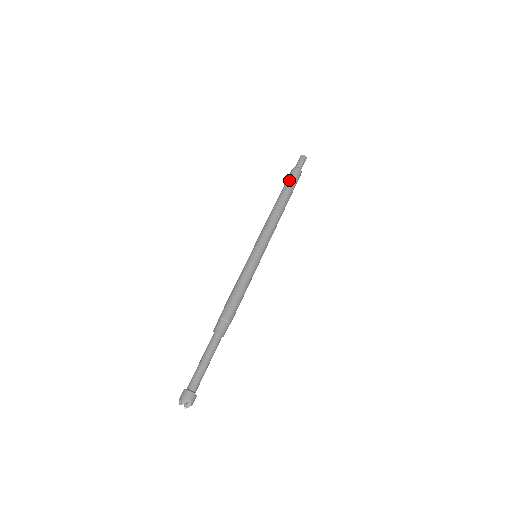
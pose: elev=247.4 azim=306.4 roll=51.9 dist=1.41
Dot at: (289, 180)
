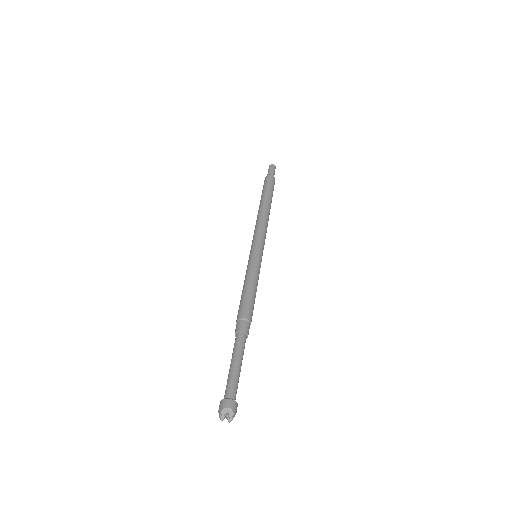
Dot at: (264, 186)
